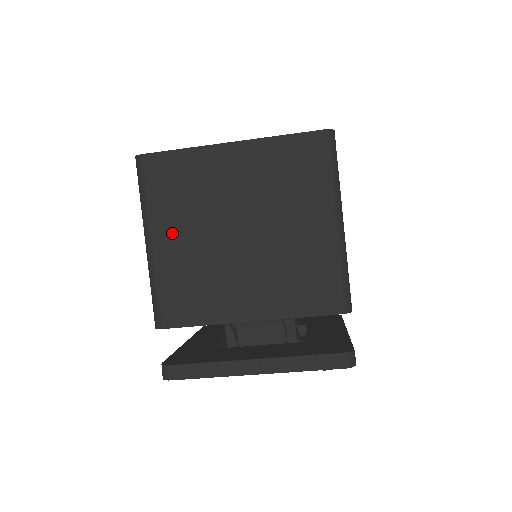
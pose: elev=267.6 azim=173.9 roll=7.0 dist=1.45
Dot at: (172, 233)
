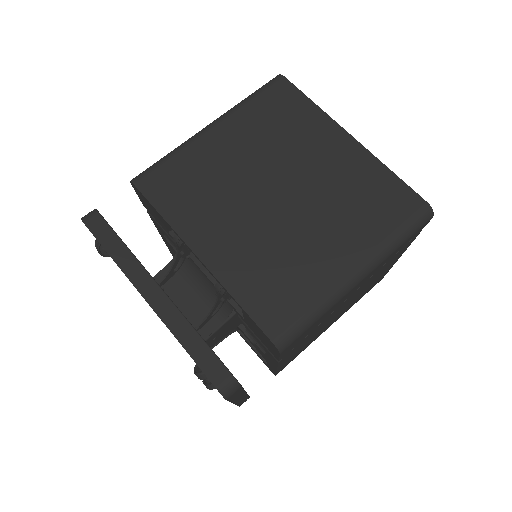
Dot at: (234, 139)
